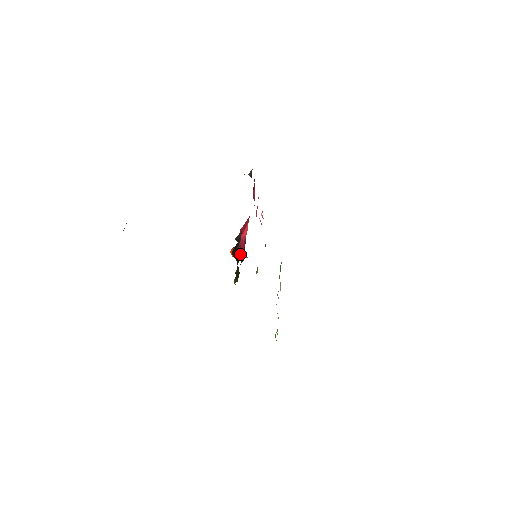
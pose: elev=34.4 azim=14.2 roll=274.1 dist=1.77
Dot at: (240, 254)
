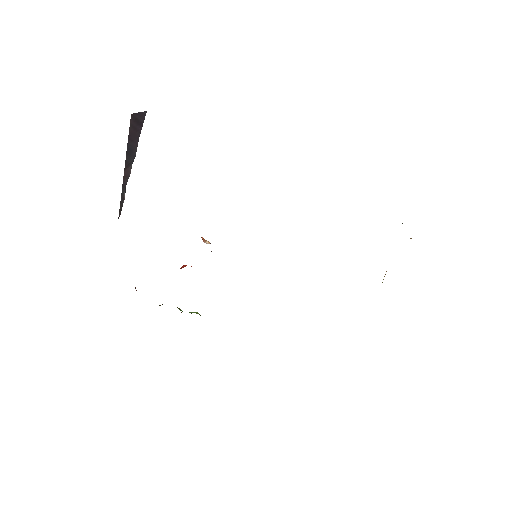
Dot at: occluded
